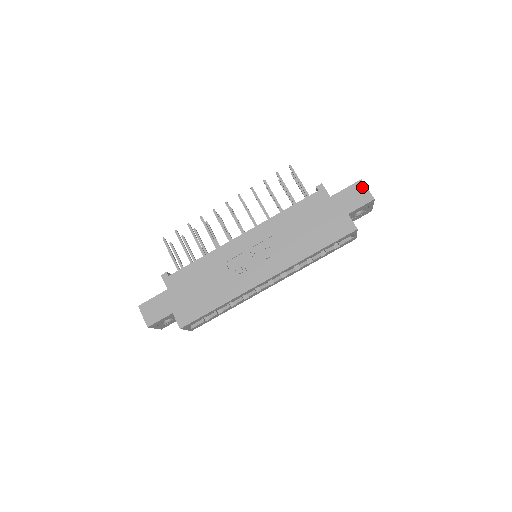
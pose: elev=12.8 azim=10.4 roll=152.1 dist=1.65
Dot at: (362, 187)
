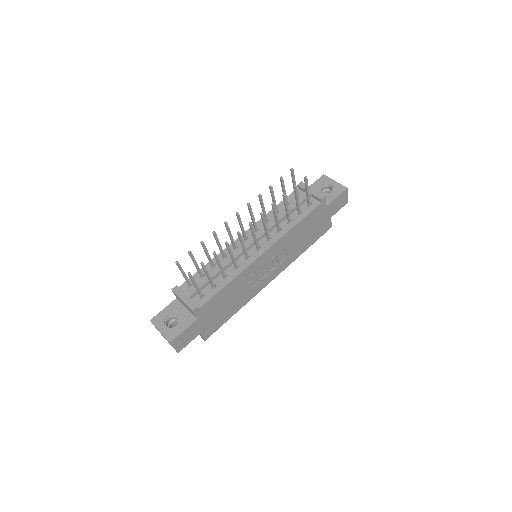
Dot at: (346, 195)
